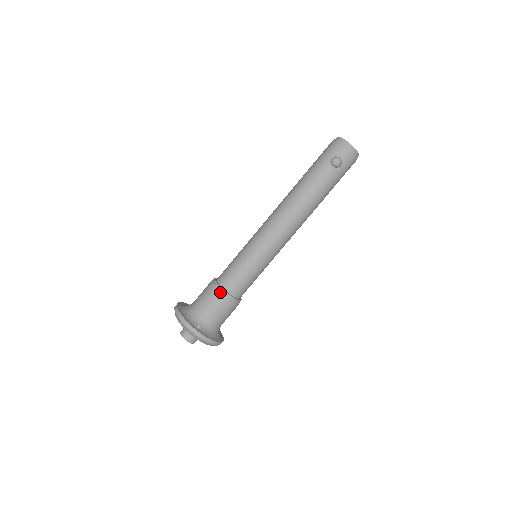
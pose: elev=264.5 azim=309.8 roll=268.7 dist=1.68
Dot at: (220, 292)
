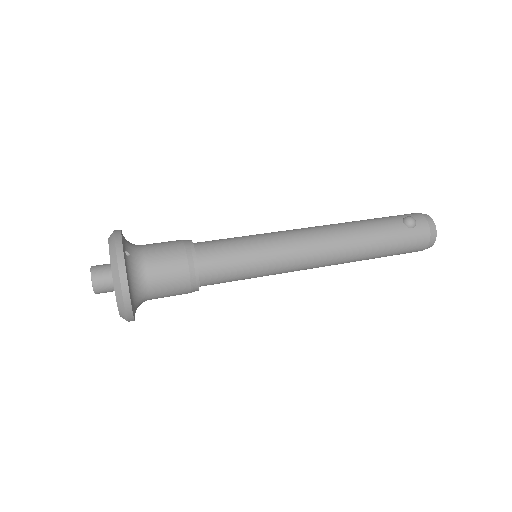
Dot at: (188, 244)
